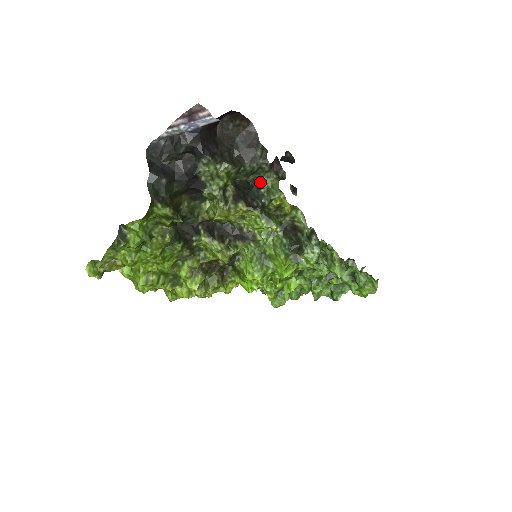
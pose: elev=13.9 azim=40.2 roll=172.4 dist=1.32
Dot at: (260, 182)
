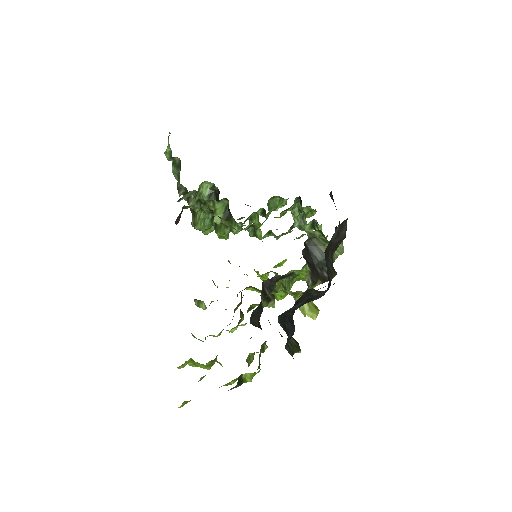
Dot at: (322, 246)
